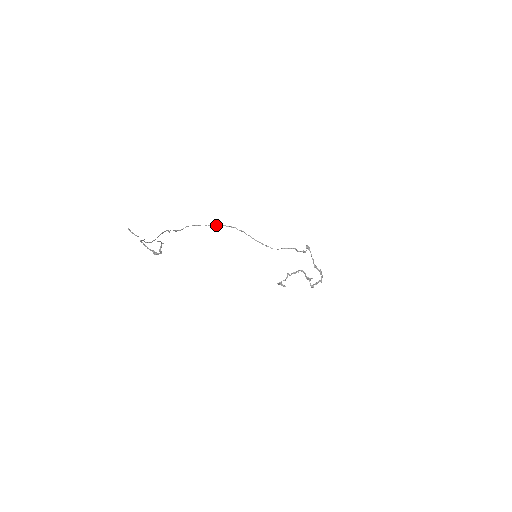
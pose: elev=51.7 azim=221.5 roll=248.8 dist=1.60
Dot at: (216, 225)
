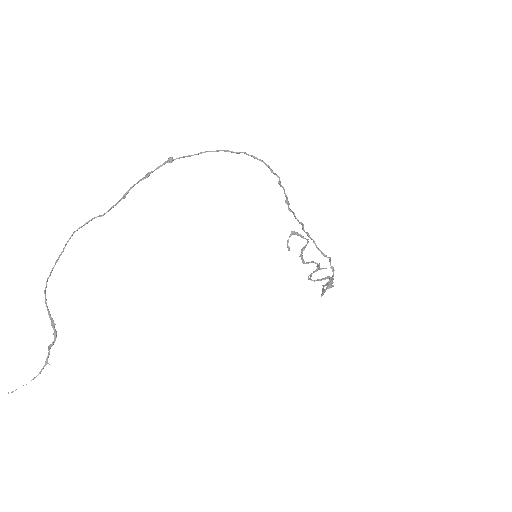
Dot at: (261, 160)
